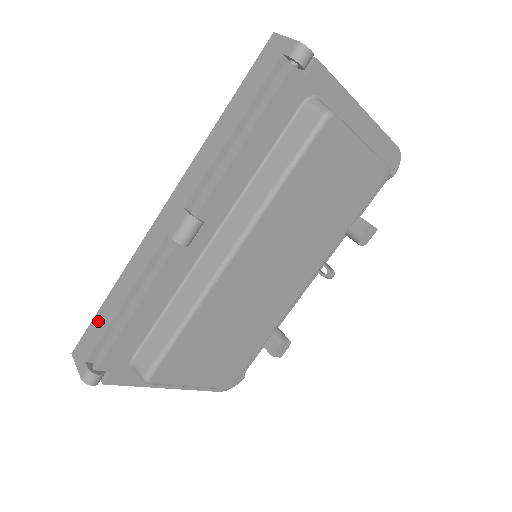
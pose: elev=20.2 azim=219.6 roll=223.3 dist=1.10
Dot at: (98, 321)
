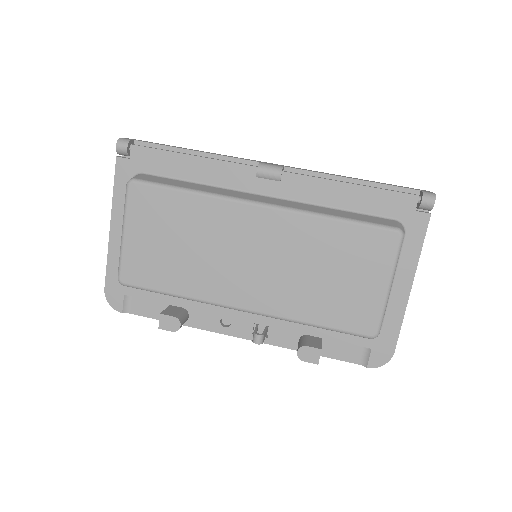
Dot at: (169, 145)
